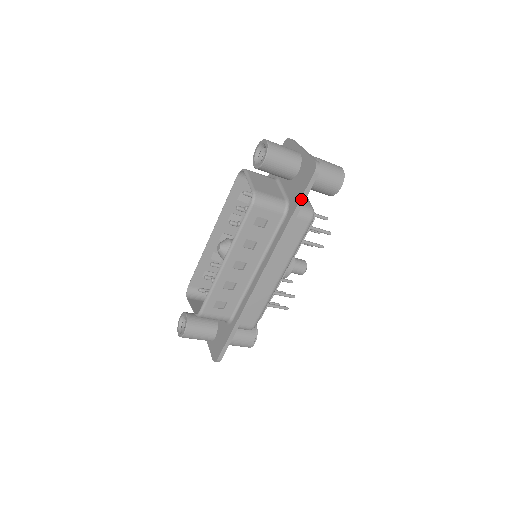
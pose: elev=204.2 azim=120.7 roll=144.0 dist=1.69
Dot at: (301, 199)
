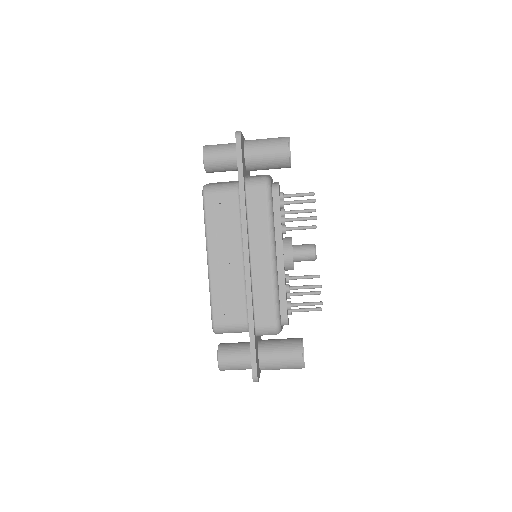
Dot at: (238, 167)
